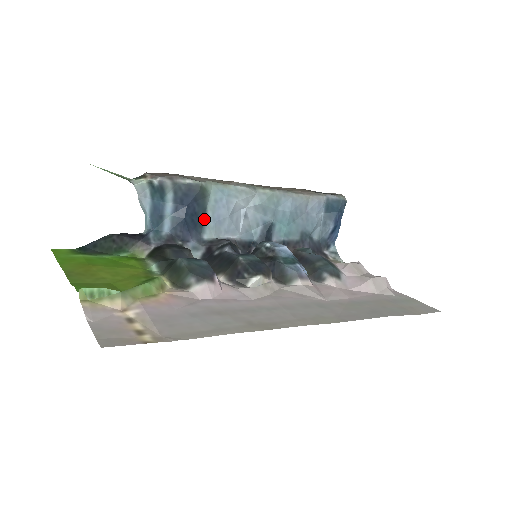
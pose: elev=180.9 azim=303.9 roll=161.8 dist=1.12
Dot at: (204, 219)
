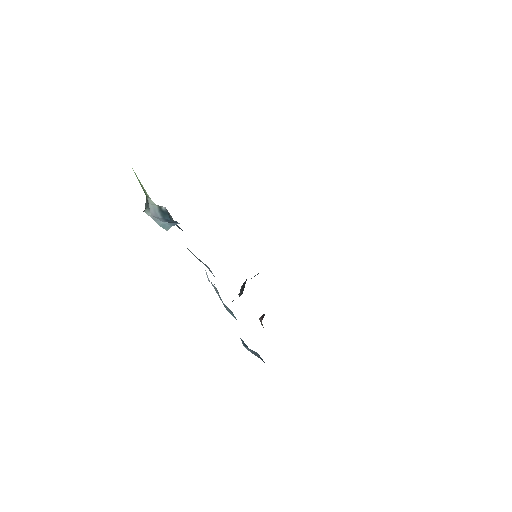
Dot at: occluded
